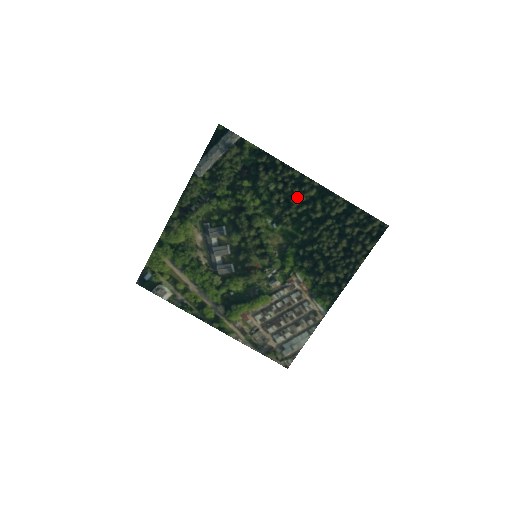
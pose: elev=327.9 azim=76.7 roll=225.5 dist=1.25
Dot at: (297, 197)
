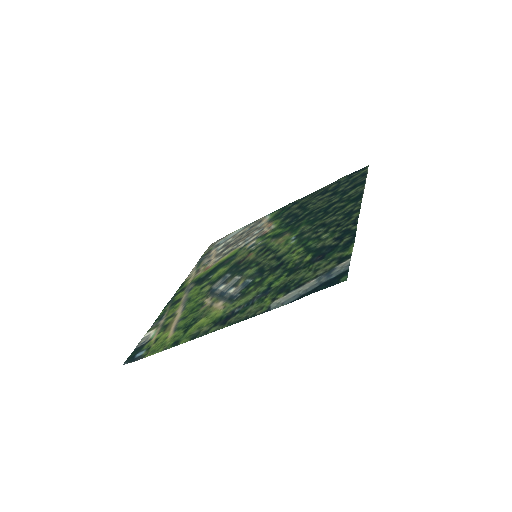
Dot at: (335, 218)
